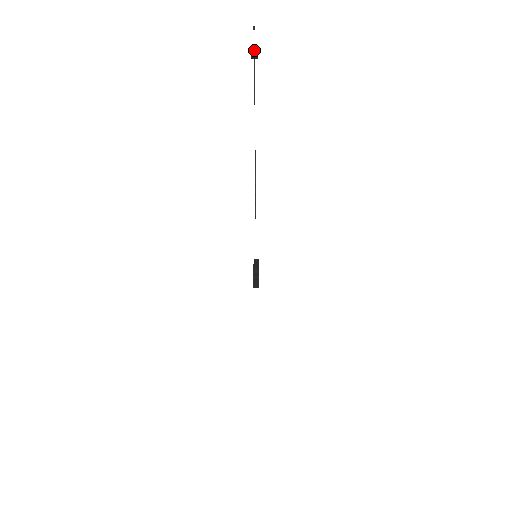
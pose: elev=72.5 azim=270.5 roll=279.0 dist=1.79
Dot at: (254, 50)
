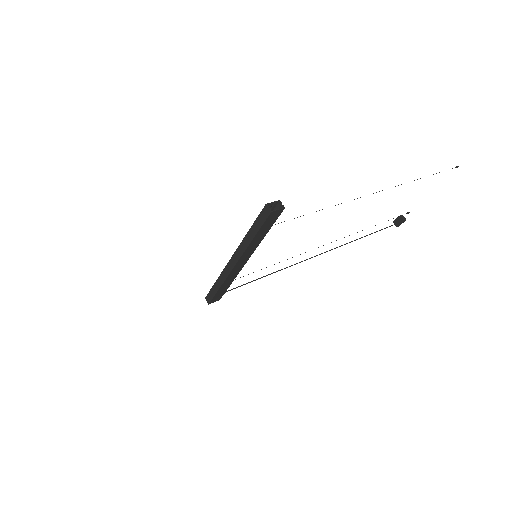
Dot at: (409, 212)
